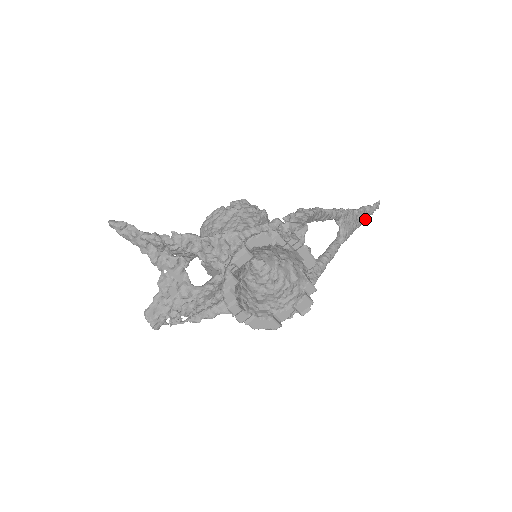
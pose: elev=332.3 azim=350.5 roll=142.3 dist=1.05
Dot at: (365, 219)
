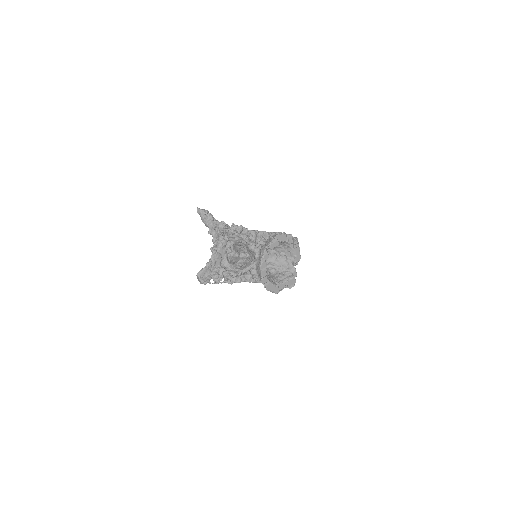
Dot at: occluded
